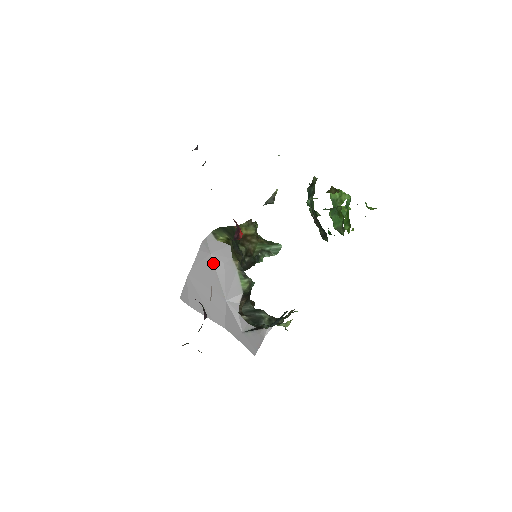
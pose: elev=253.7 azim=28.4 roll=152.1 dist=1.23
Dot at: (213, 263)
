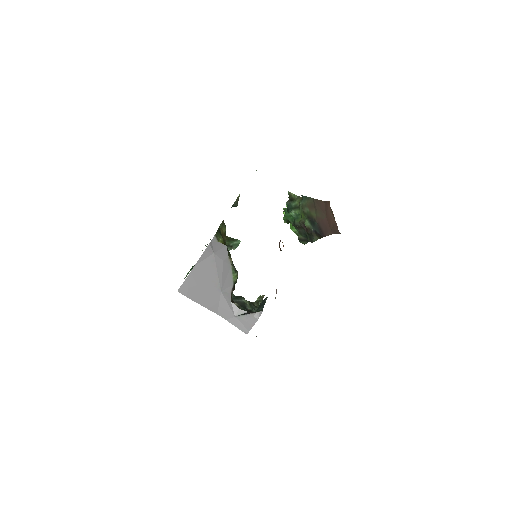
Dot at: (215, 261)
